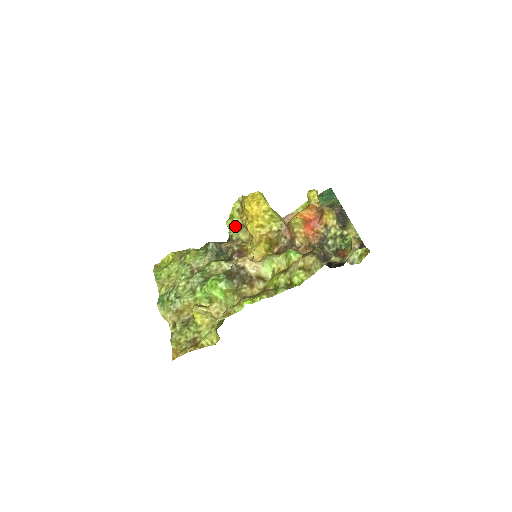
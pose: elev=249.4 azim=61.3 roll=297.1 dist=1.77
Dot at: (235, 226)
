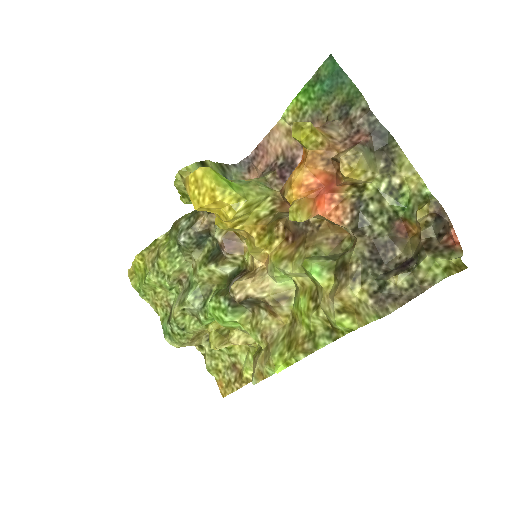
Dot at: occluded
